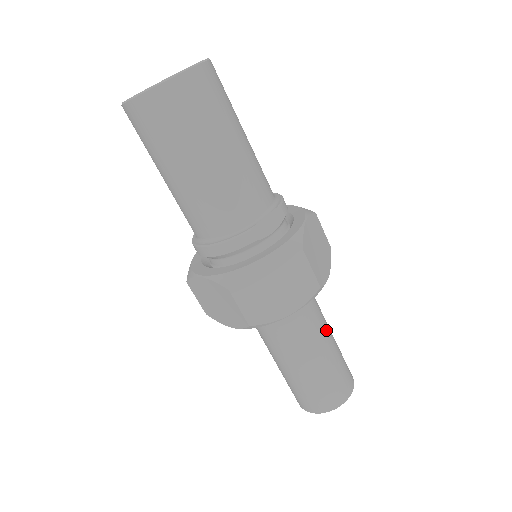
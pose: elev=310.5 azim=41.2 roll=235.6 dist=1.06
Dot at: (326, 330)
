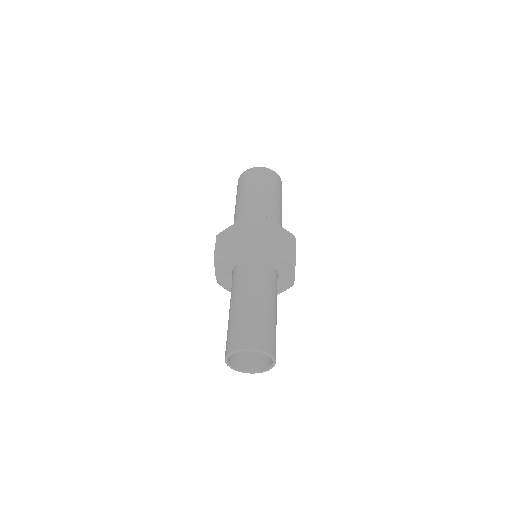
Dot at: (263, 297)
